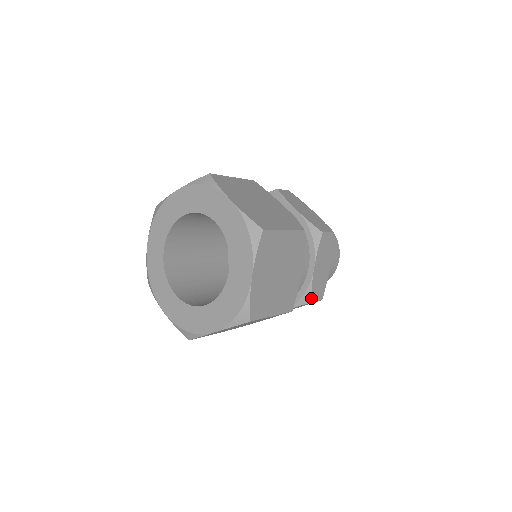
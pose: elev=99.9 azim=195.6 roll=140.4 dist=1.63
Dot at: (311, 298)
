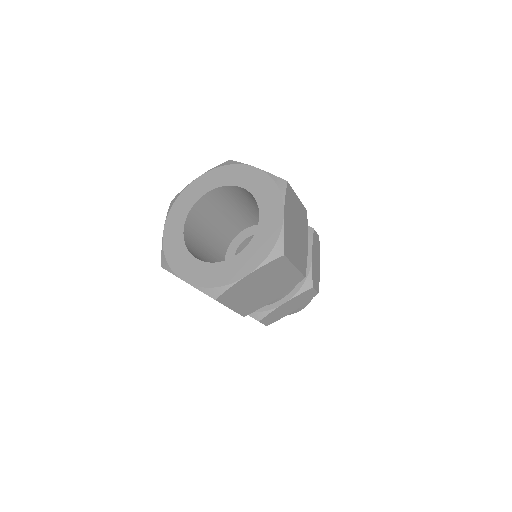
Dot at: (262, 319)
